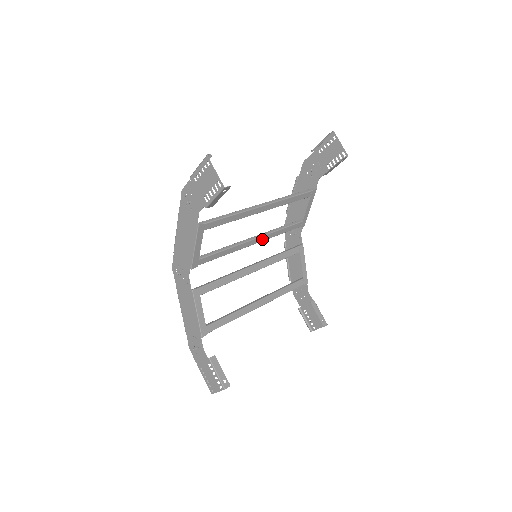
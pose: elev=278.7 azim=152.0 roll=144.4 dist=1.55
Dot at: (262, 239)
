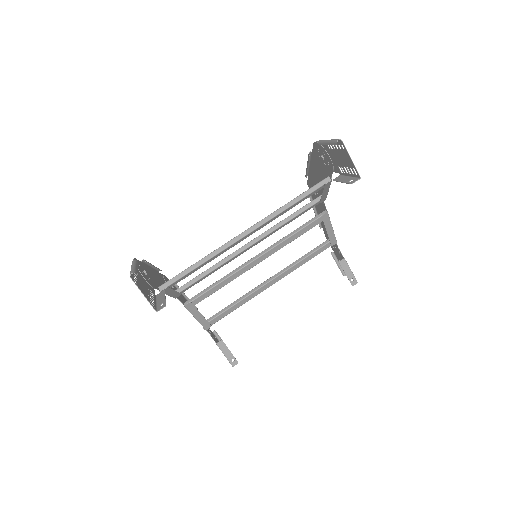
Dot at: (261, 240)
